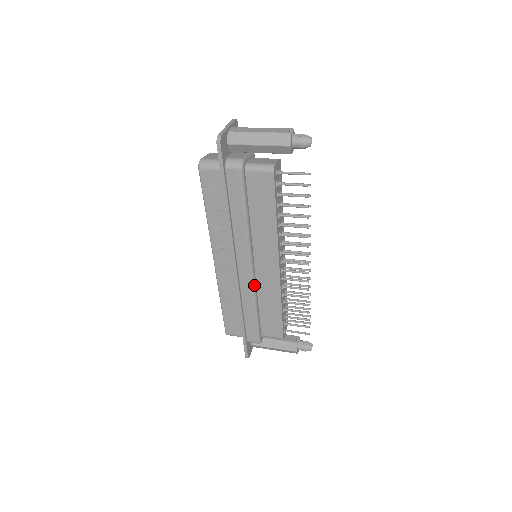
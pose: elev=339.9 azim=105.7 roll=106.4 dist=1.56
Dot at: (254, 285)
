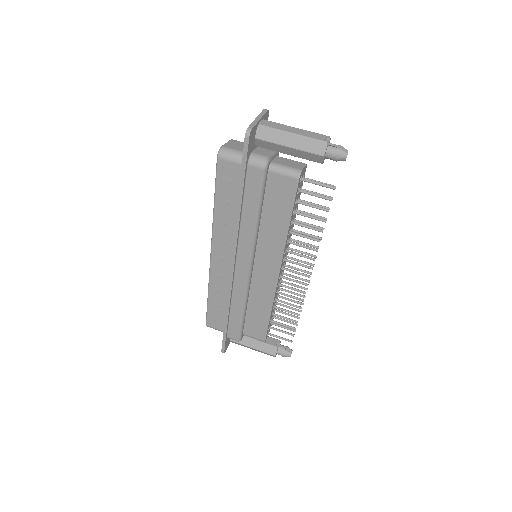
Dot at: (248, 286)
